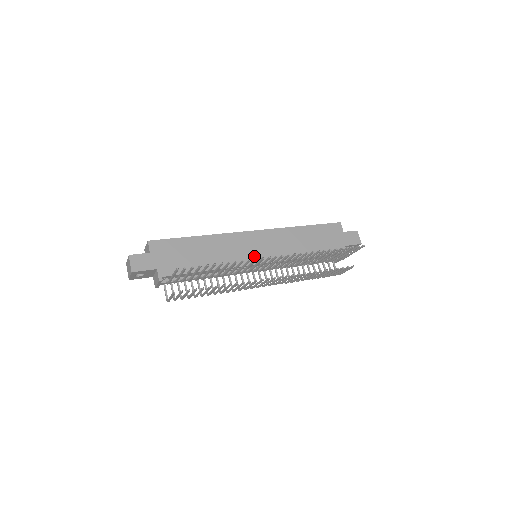
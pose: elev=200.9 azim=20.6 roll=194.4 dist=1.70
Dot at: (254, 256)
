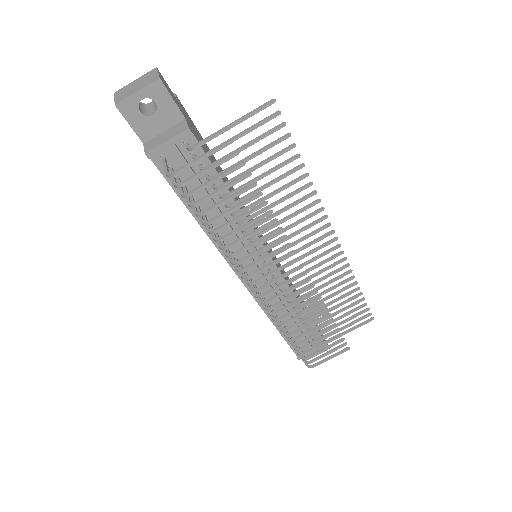
Dot at: occluded
